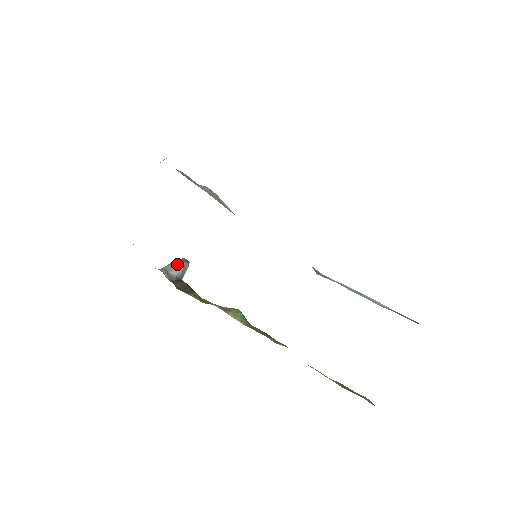
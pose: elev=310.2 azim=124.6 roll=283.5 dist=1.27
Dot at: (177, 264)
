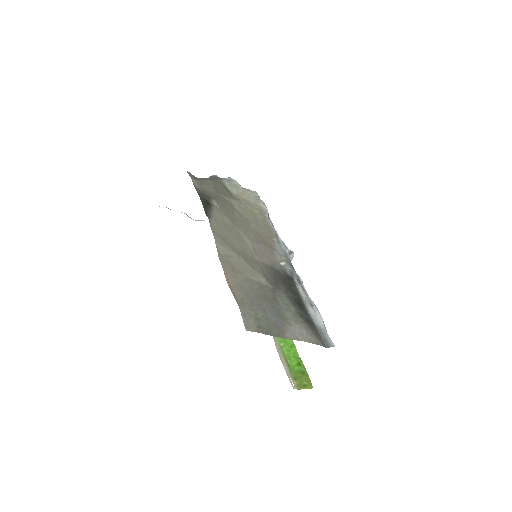
Dot at: occluded
